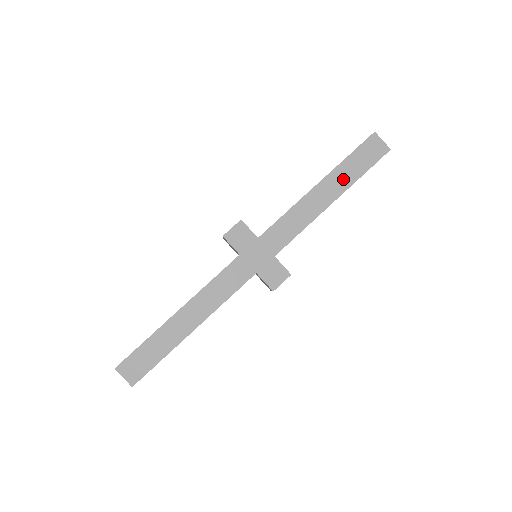
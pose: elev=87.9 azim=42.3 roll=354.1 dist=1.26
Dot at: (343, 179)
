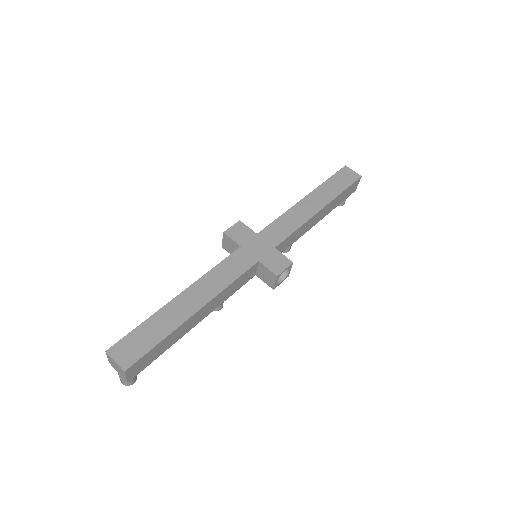
Dot at: (327, 194)
